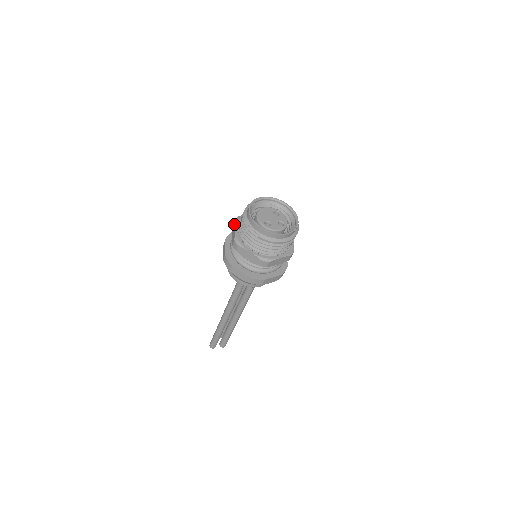
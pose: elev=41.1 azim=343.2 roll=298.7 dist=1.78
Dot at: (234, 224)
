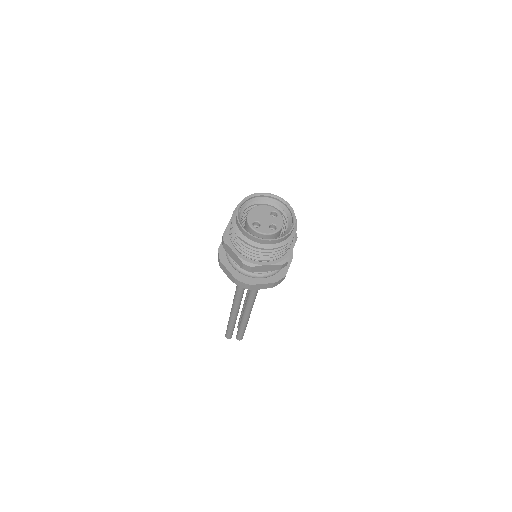
Dot at: (231, 217)
